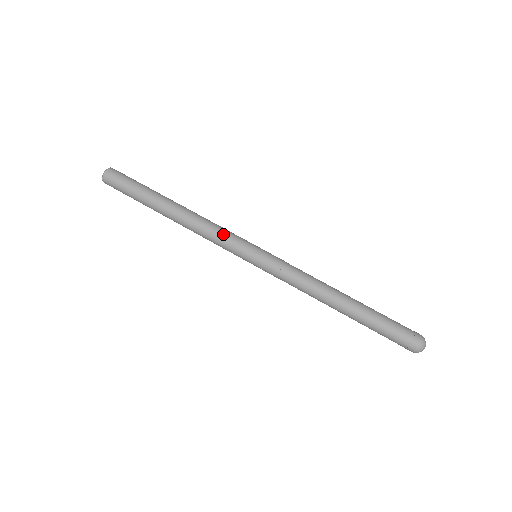
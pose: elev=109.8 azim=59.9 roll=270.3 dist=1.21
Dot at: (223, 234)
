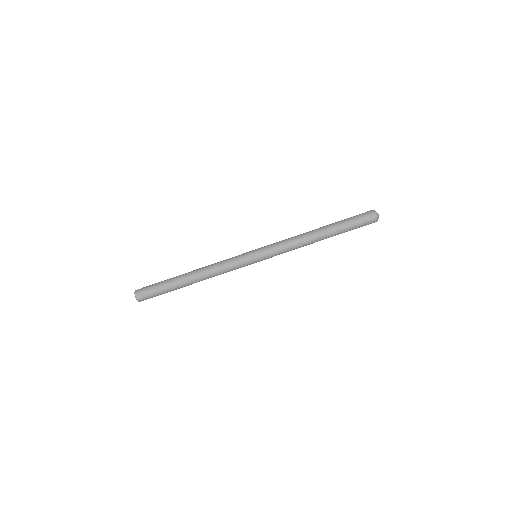
Dot at: (231, 269)
